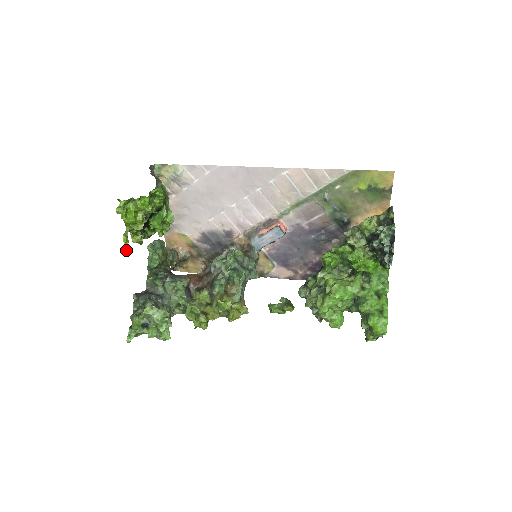
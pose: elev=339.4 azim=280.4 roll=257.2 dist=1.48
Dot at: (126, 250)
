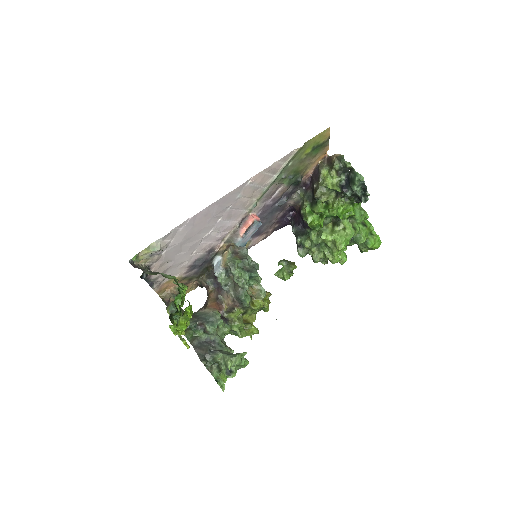
Dot at: (188, 347)
